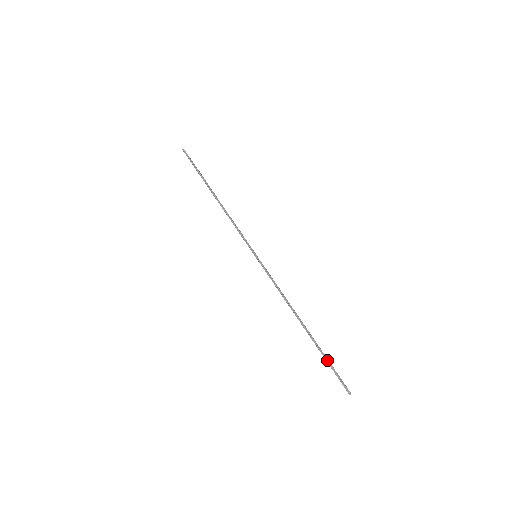
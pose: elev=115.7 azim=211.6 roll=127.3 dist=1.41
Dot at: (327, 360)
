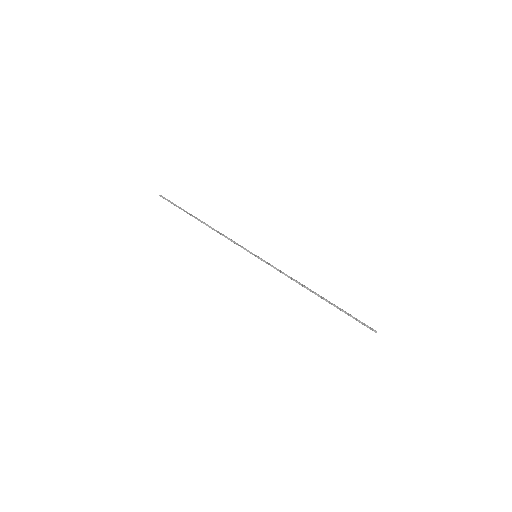
Dot at: (347, 314)
